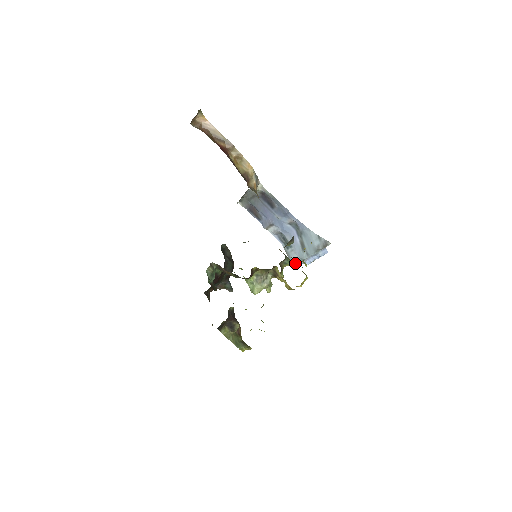
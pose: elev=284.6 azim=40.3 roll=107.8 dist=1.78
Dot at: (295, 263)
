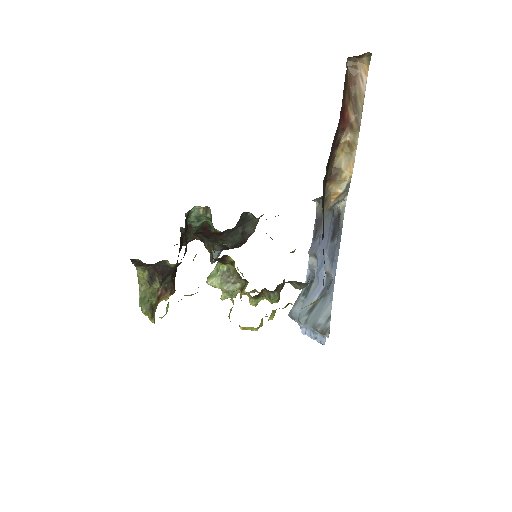
Dot at: (292, 315)
